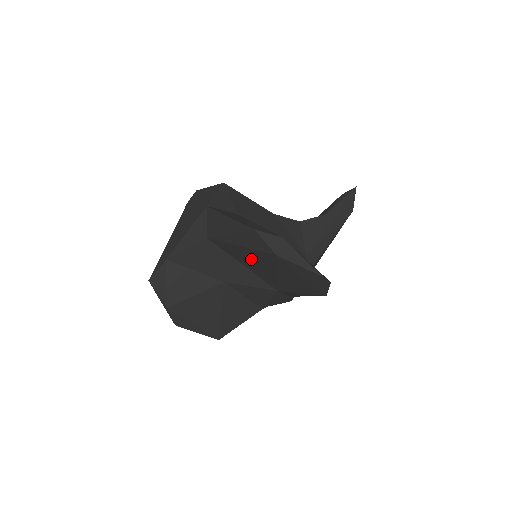
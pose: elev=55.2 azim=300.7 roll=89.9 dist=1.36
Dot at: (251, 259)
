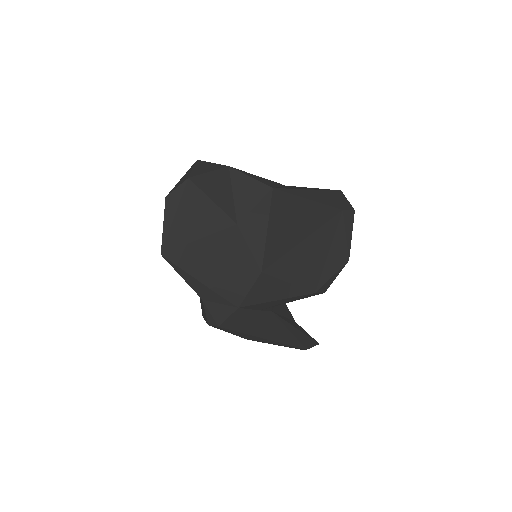
Dot at: (295, 218)
